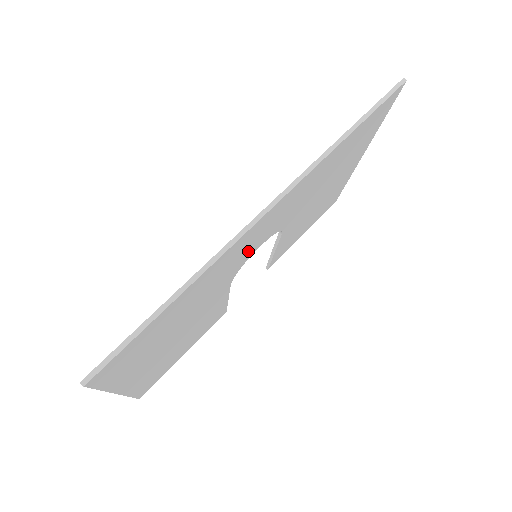
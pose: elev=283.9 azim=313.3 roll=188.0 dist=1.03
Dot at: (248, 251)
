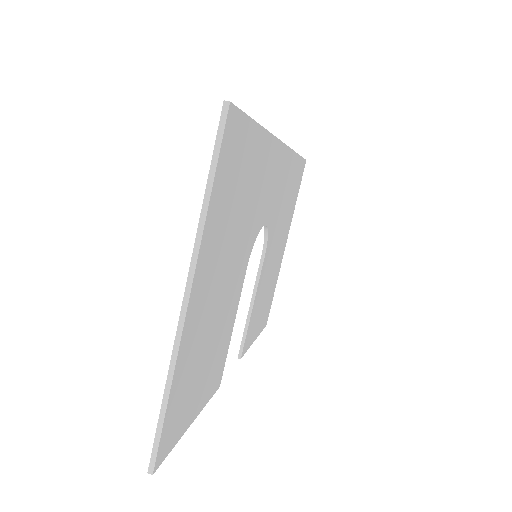
Dot at: (265, 203)
